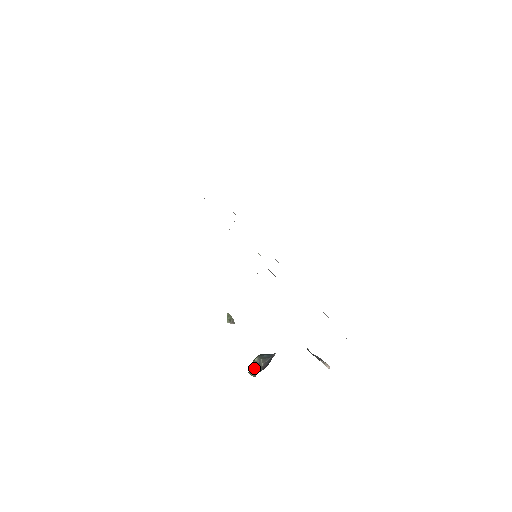
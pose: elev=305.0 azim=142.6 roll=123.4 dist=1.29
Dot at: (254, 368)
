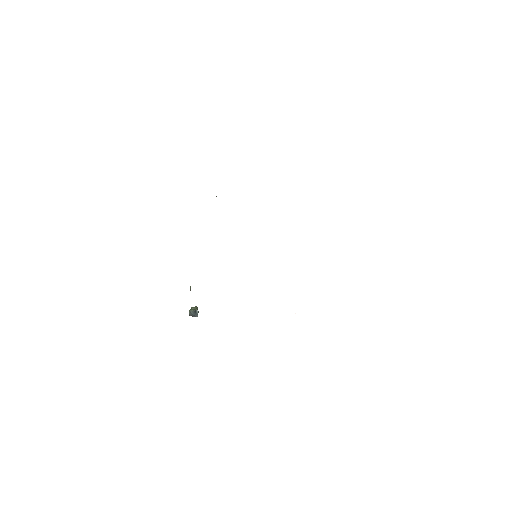
Dot at: occluded
